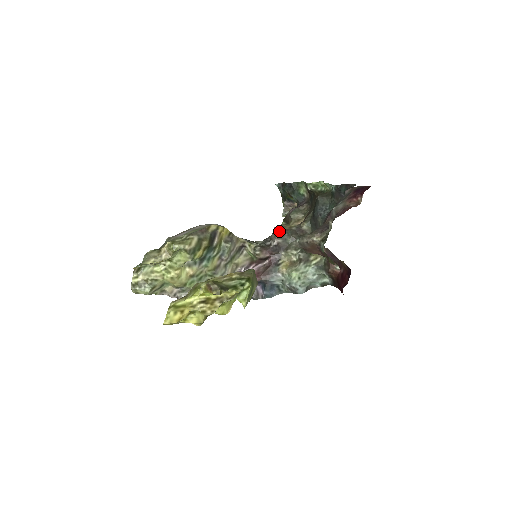
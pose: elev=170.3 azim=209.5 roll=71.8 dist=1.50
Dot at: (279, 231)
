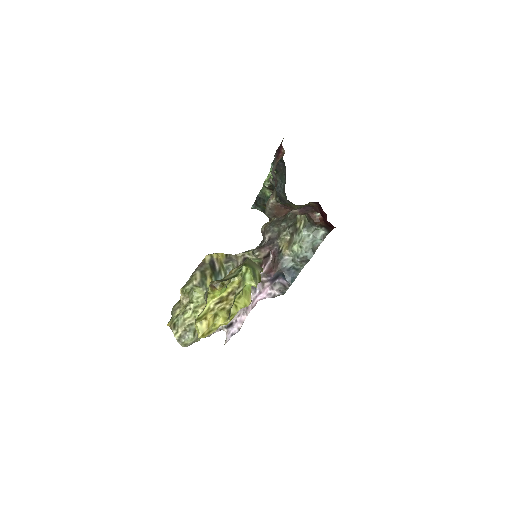
Dot at: (264, 229)
